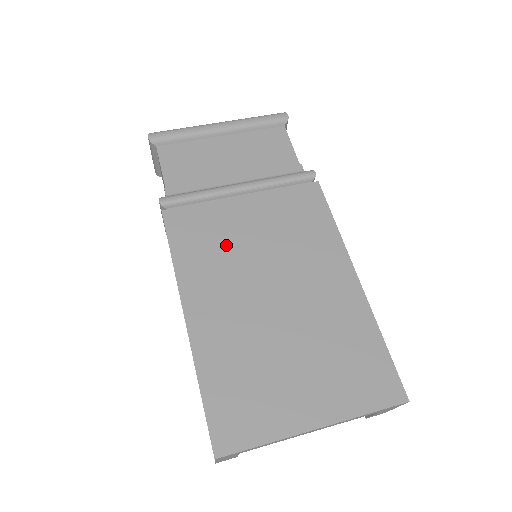
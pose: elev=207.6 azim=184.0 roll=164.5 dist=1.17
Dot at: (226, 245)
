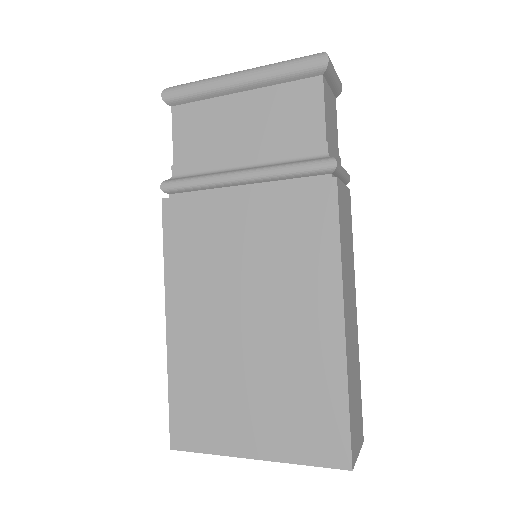
Dot at: (214, 251)
